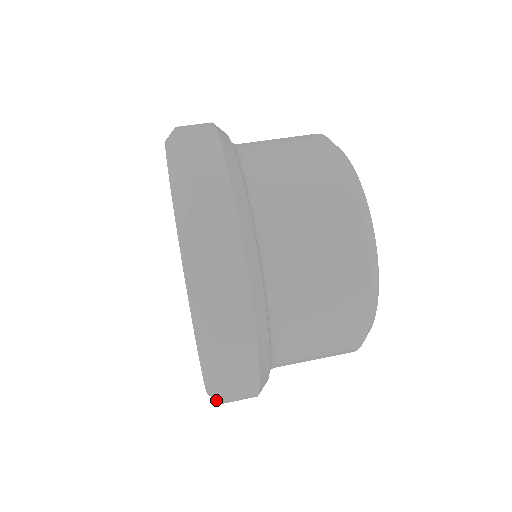
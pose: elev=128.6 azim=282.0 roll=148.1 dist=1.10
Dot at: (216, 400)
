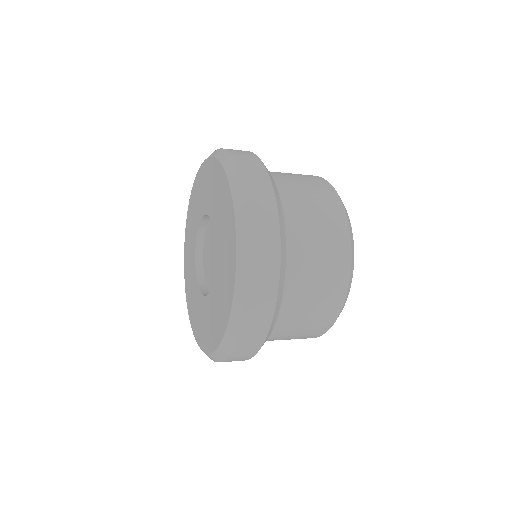
Dot at: (232, 339)
